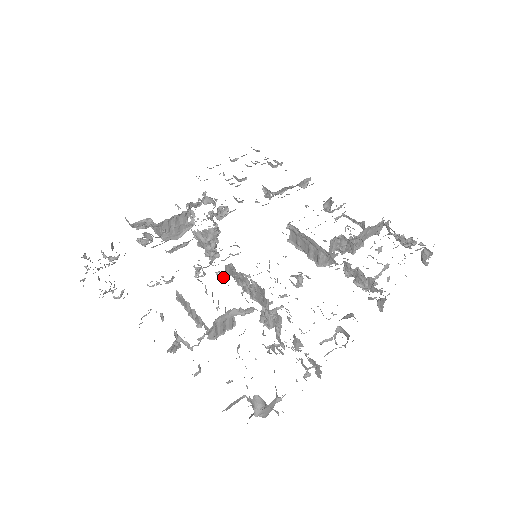
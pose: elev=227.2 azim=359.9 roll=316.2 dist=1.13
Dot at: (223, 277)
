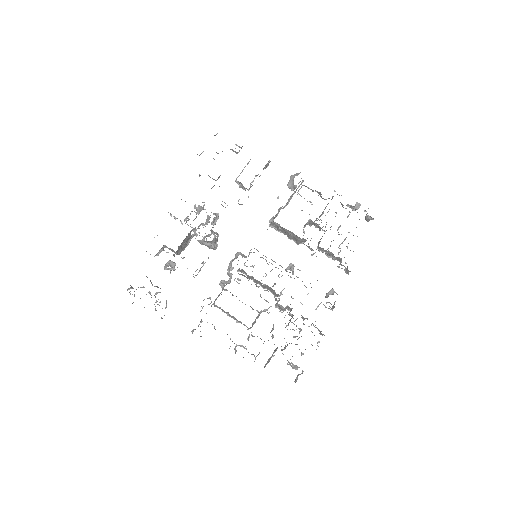
Dot at: (239, 280)
